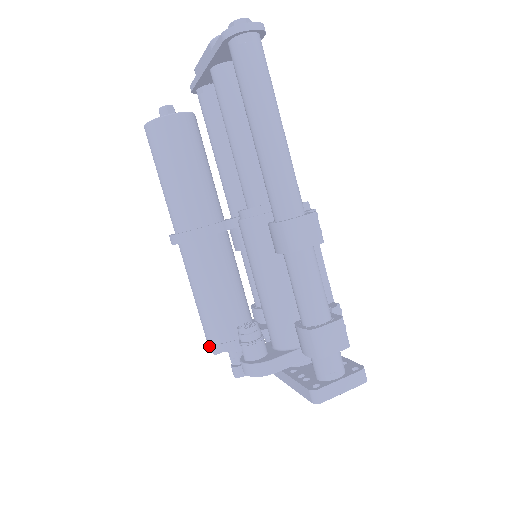
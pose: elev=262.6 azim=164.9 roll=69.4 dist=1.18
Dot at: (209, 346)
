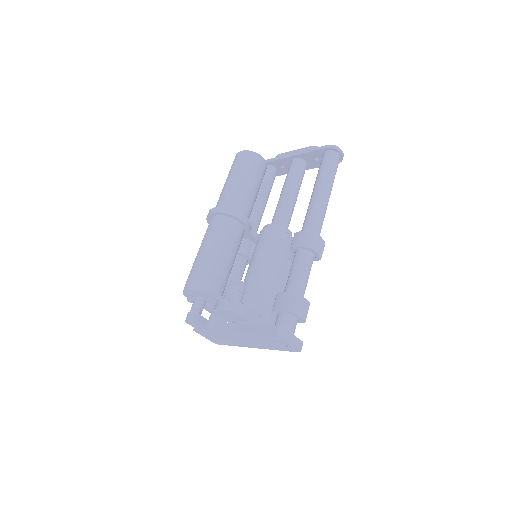
Dot at: (191, 285)
